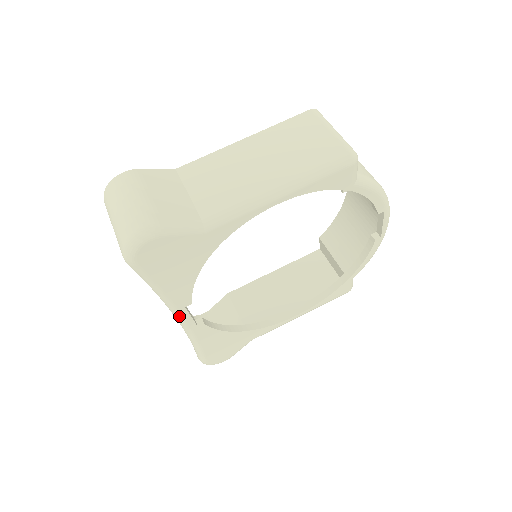
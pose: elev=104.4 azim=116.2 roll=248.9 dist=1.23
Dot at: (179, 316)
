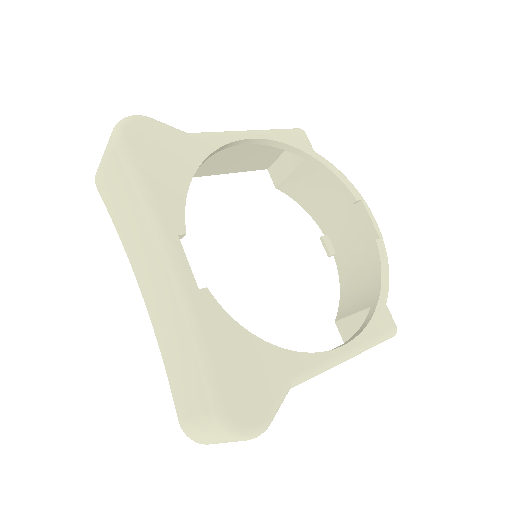
Dot at: (171, 252)
